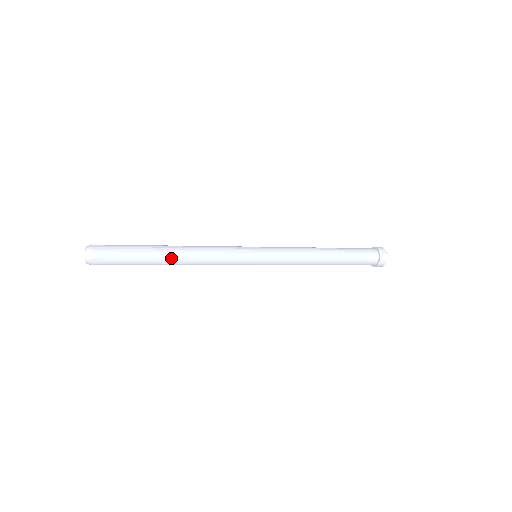
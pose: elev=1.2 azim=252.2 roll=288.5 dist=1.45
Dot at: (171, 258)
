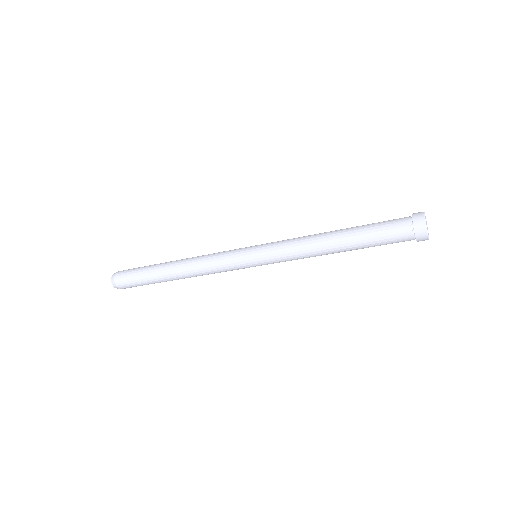
Dot at: (174, 278)
